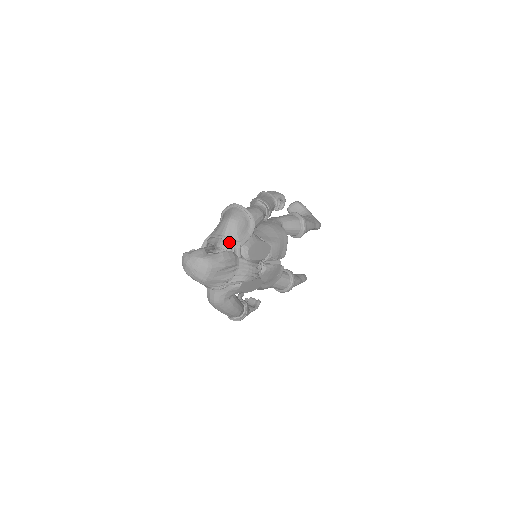
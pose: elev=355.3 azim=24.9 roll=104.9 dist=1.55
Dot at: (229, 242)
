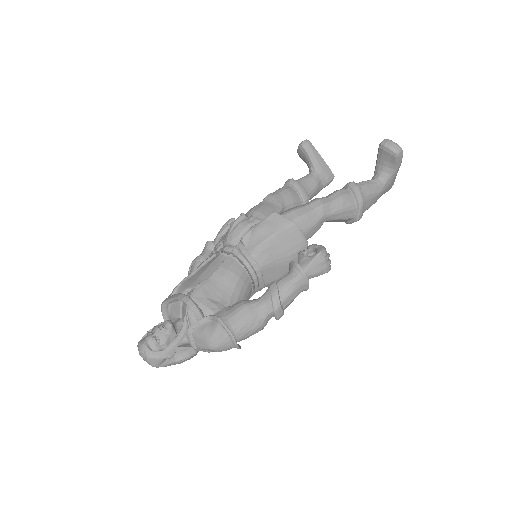
Dot at: occluded
